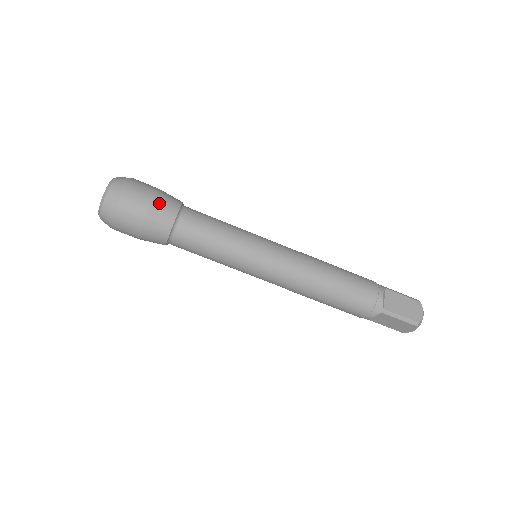
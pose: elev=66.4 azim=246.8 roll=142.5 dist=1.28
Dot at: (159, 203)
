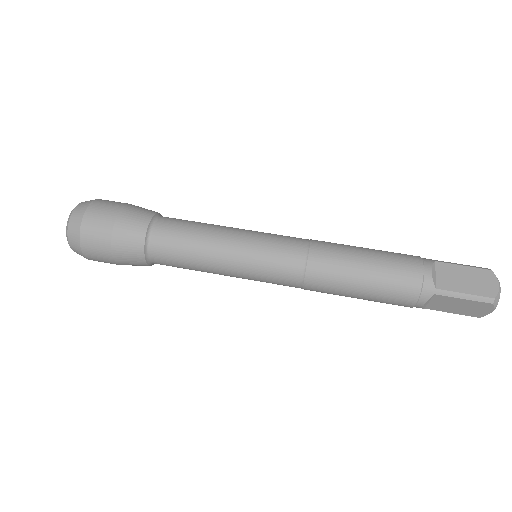
Dot at: occluded
